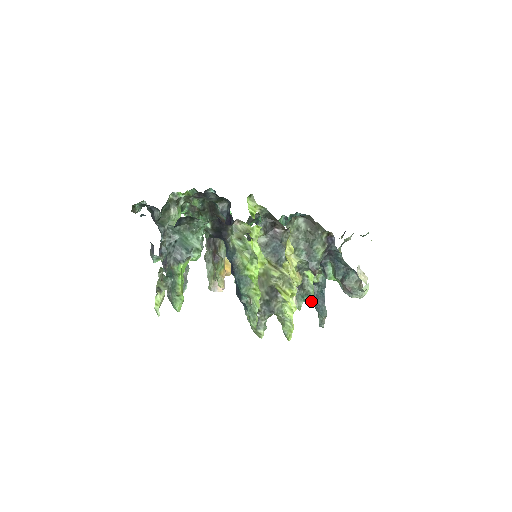
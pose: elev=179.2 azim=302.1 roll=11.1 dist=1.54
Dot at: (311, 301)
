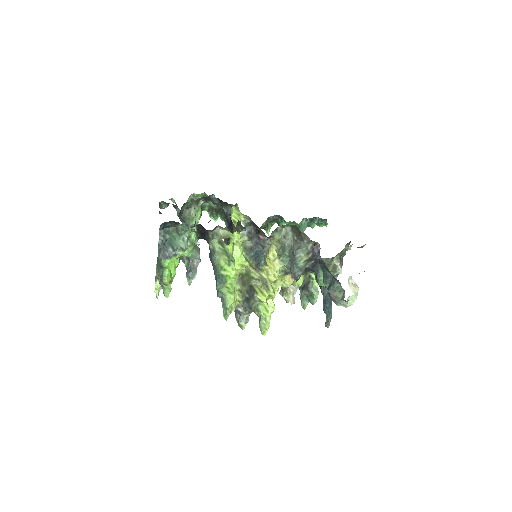
Dot at: (314, 302)
